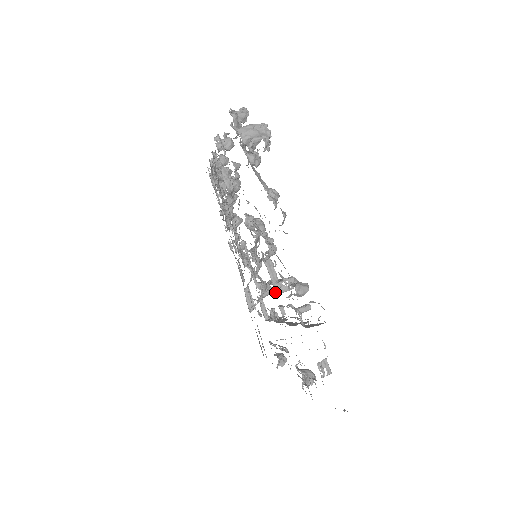
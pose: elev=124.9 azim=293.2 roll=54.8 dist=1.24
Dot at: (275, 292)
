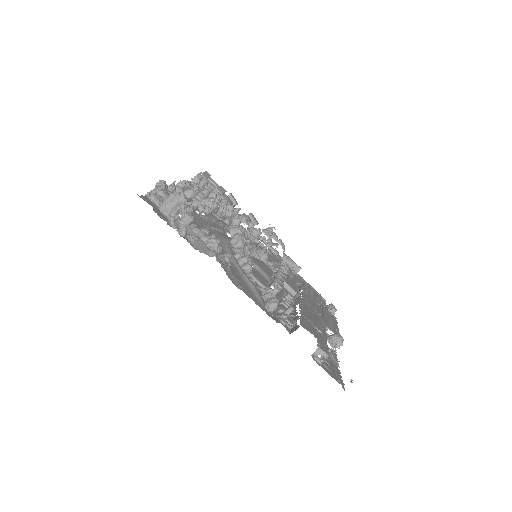
Dot at: occluded
